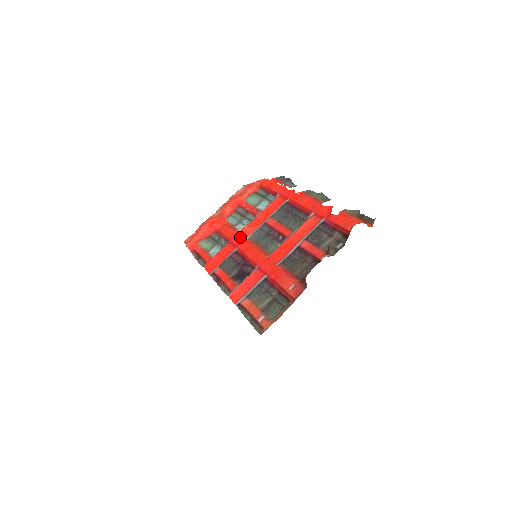
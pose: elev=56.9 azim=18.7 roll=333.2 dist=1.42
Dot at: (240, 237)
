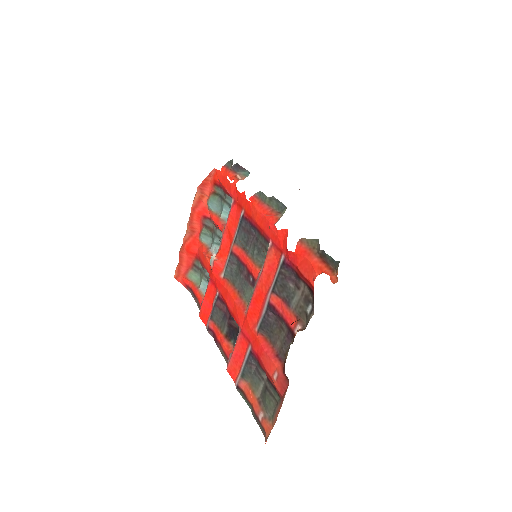
Dot at: (215, 275)
